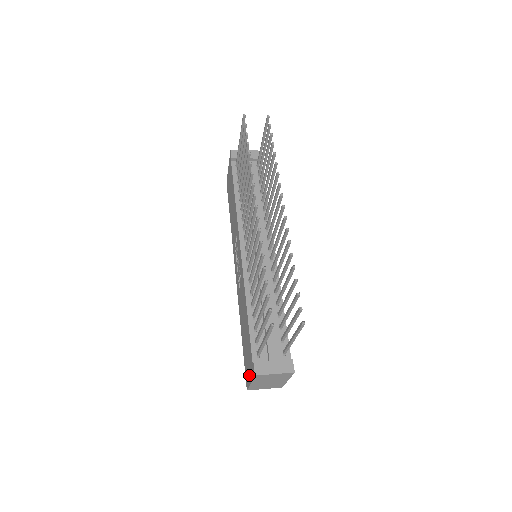
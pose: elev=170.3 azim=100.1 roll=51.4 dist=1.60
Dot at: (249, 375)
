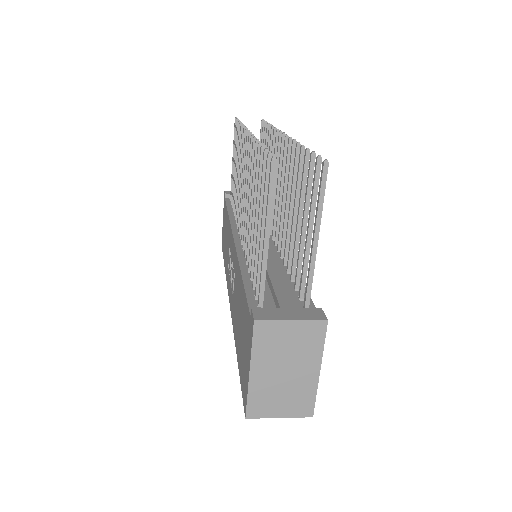
Dot at: (247, 365)
